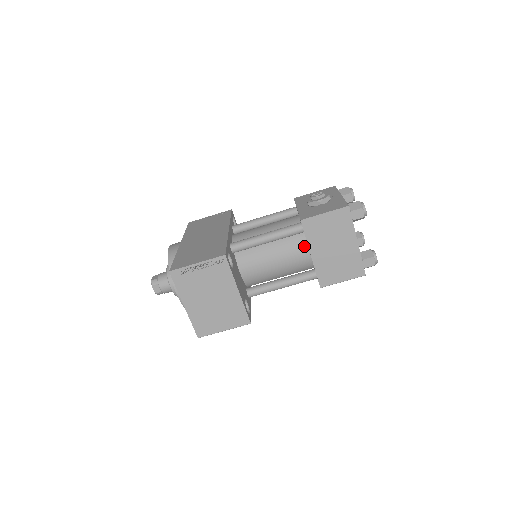
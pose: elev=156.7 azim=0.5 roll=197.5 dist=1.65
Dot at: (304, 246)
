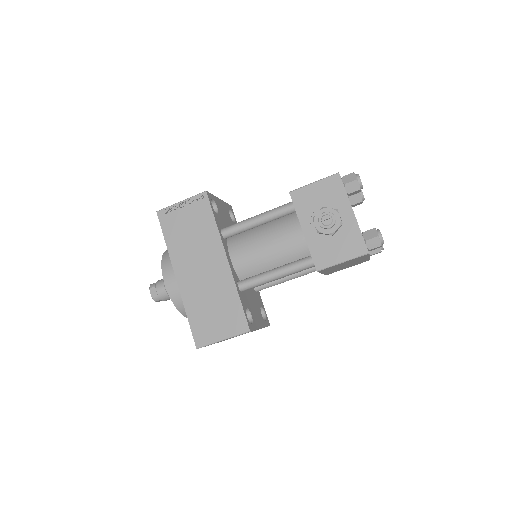
Dot at: occluded
